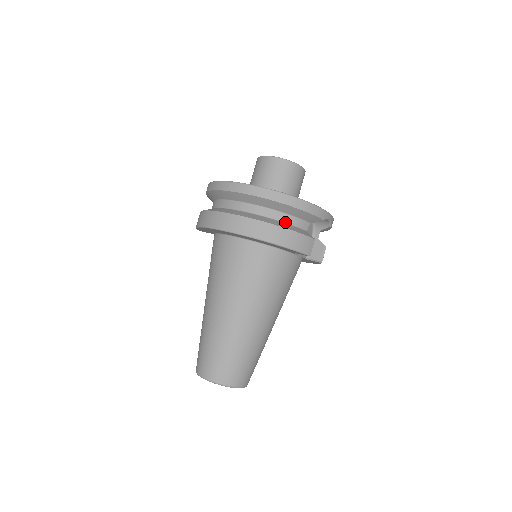
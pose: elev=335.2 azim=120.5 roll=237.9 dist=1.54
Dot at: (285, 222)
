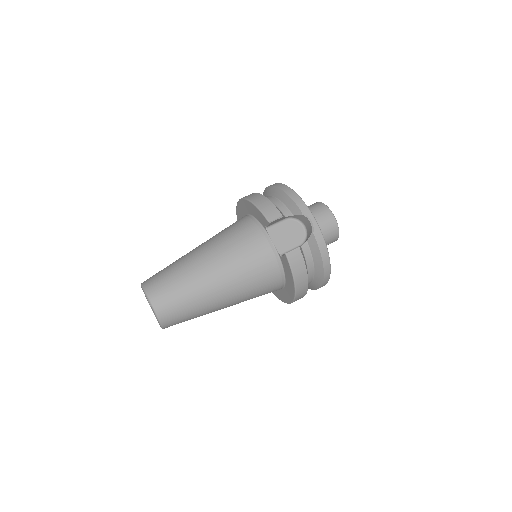
Dot at: (273, 203)
